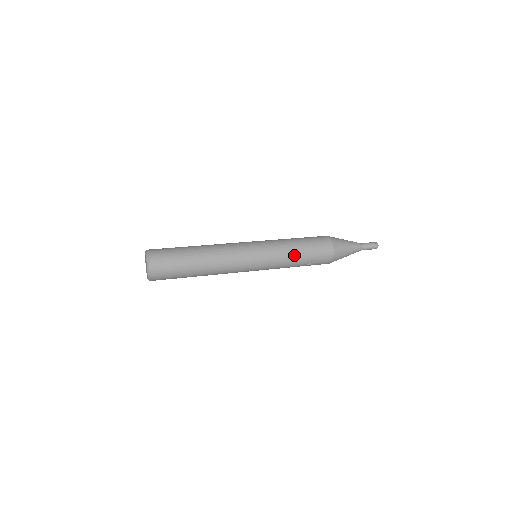
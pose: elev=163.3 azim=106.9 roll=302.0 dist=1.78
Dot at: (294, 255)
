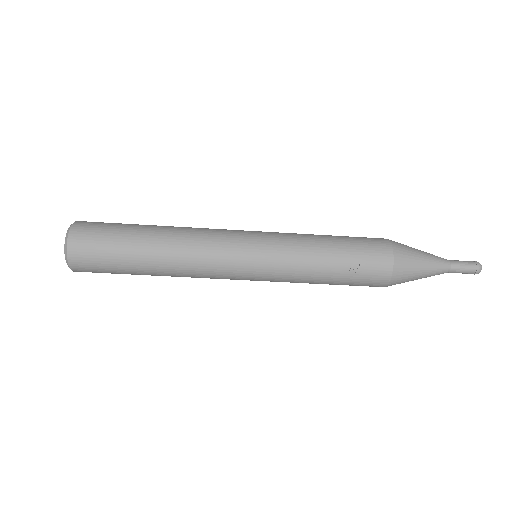
Dot at: (319, 247)
